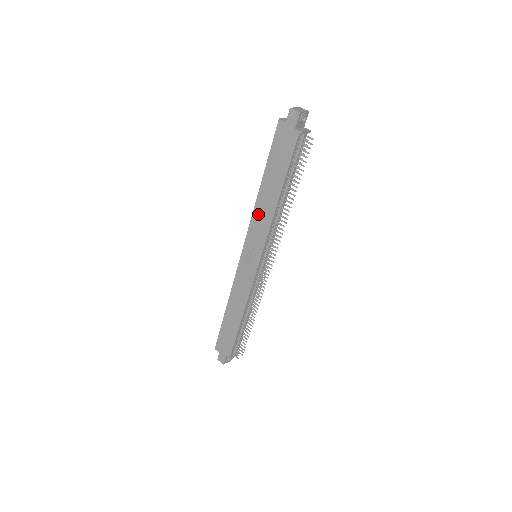
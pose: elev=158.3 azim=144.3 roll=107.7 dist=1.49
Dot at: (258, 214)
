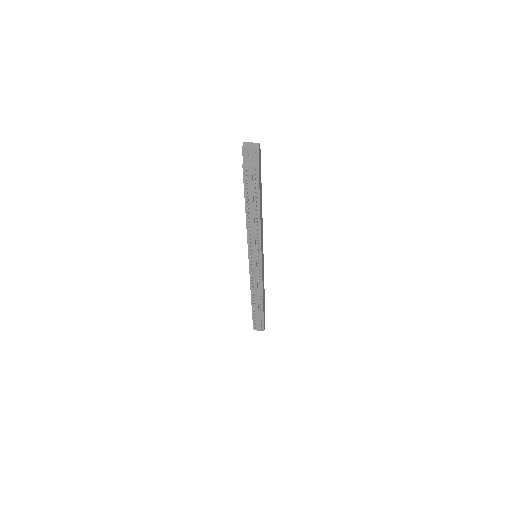
Dot at: occluded
